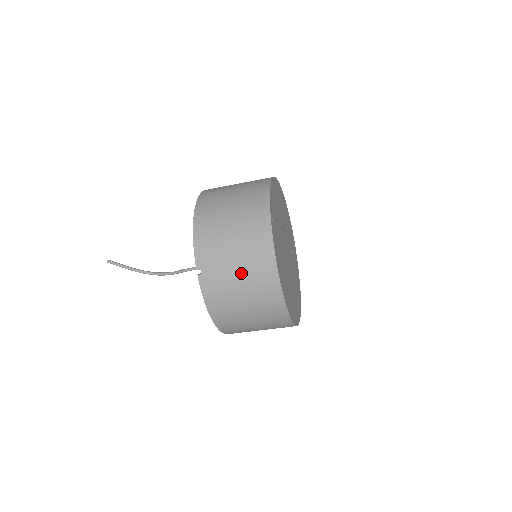
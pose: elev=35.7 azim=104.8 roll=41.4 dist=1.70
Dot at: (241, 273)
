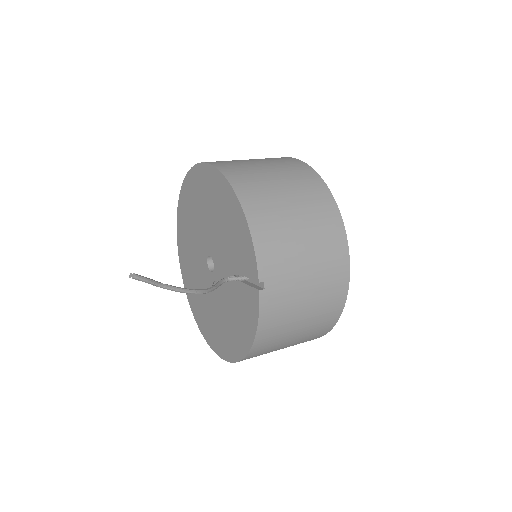
Dot at: (312, 284)
